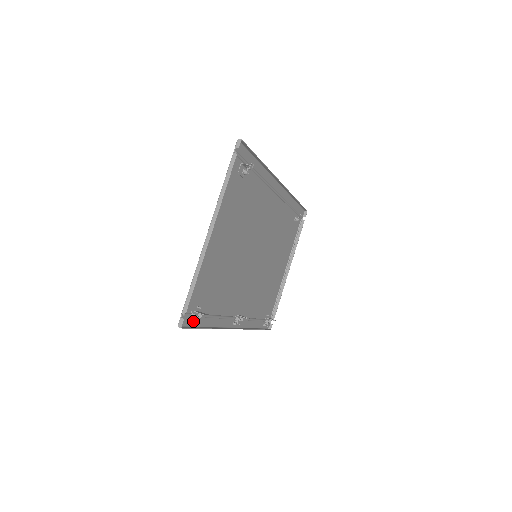
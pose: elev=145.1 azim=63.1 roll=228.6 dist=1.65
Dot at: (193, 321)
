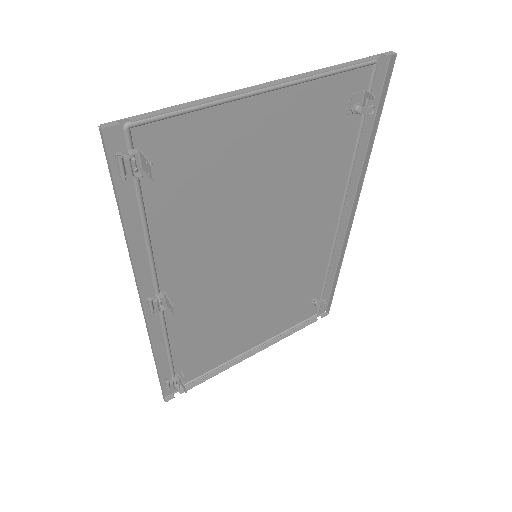
Dot at: (124, 163)
